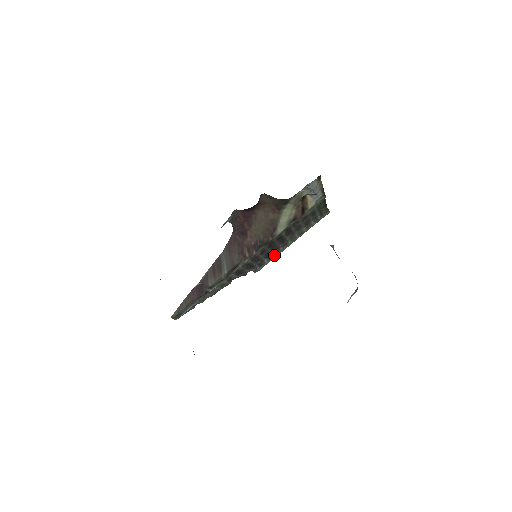
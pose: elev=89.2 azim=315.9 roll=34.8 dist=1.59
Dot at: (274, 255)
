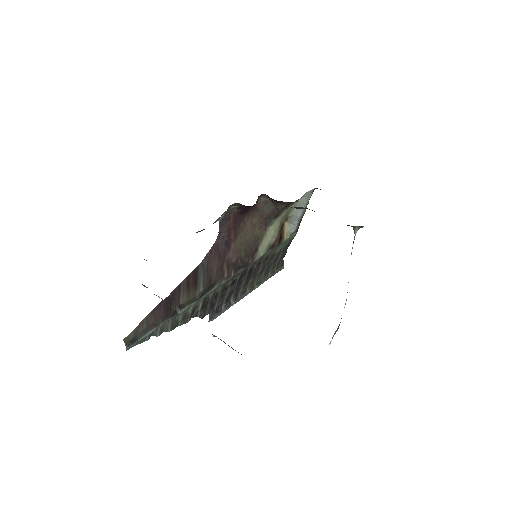
Dot at: (231, 303)
